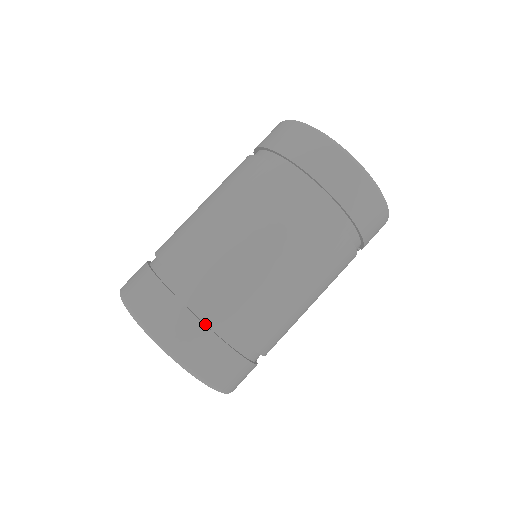
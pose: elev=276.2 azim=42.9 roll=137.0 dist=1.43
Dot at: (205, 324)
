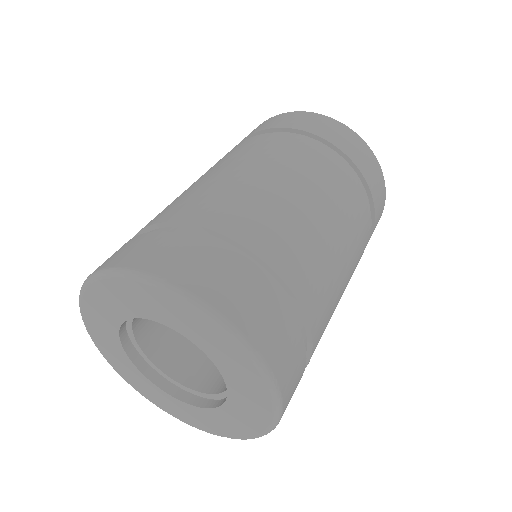
Dot at: (297, 333)
